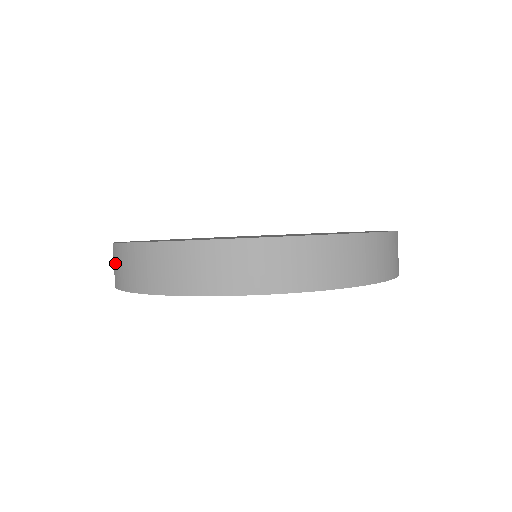
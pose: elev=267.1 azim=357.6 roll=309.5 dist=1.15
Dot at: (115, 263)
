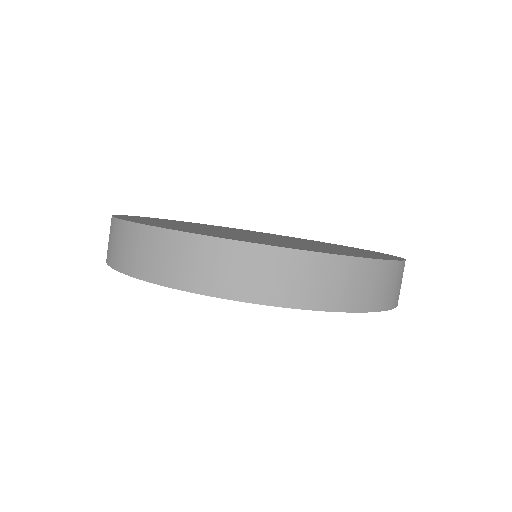
Dot at: occluded
